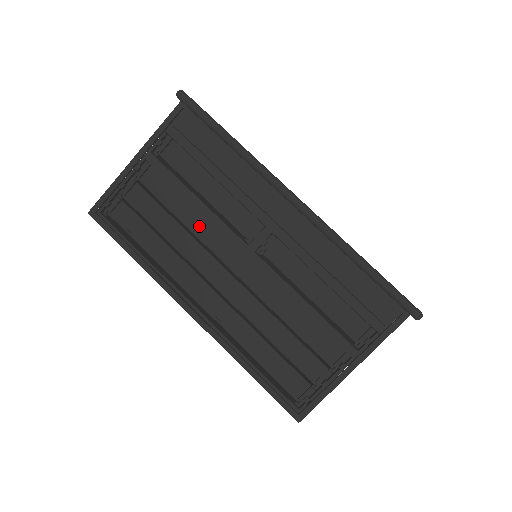
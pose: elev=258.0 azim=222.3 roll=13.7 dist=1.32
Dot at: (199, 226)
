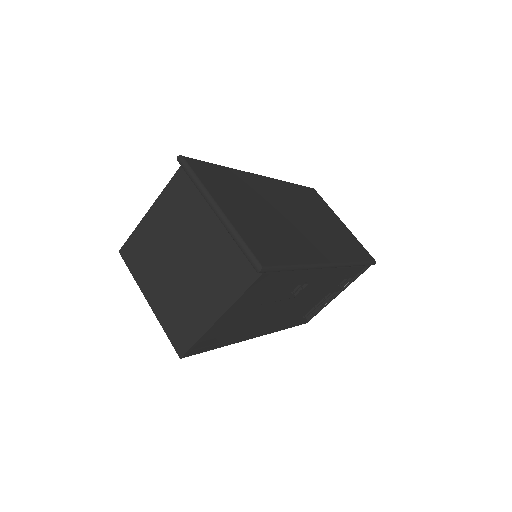
Dot at: (261, 306)
